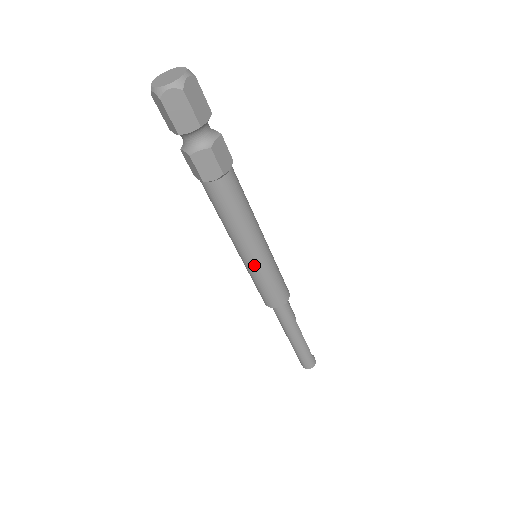
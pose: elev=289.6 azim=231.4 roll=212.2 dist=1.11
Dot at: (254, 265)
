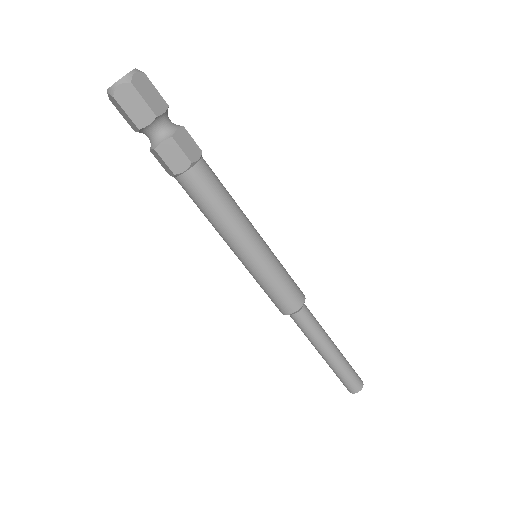
Dot at: (265, 253)
